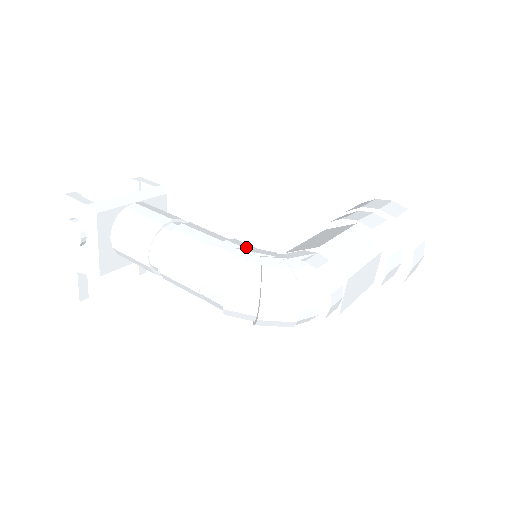
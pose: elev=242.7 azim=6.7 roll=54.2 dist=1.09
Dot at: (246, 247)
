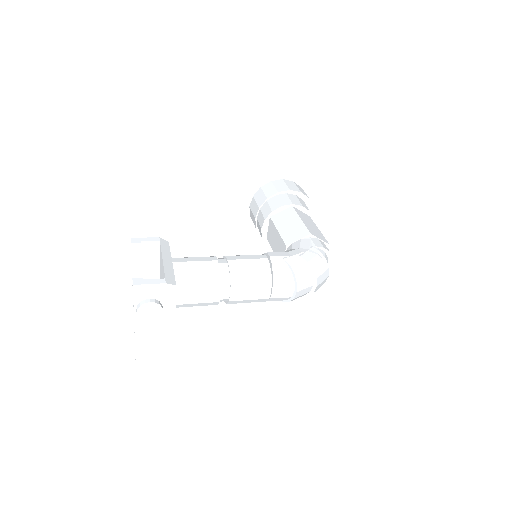
Dot at: (284, 255)
